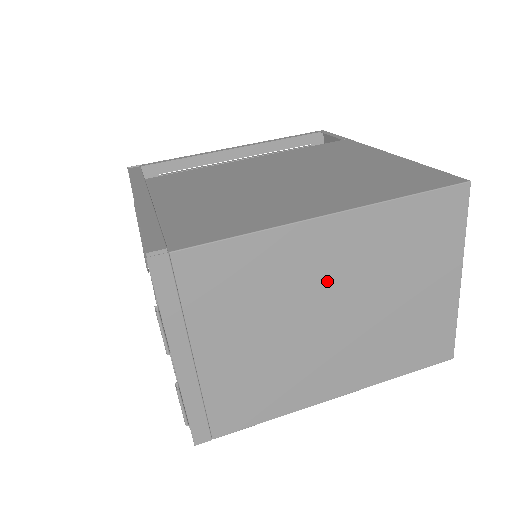
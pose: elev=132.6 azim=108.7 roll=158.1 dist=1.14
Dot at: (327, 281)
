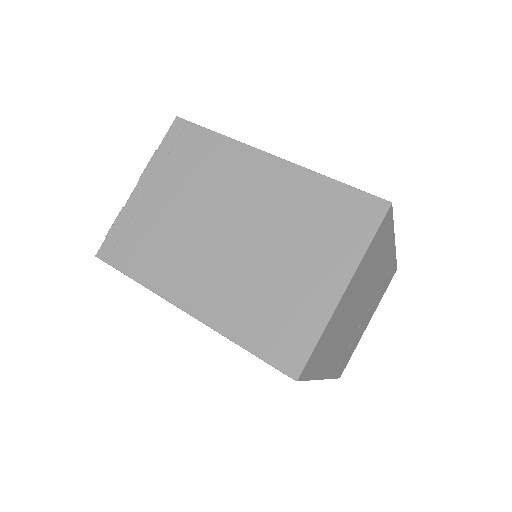
Dot at: (246, 202)
